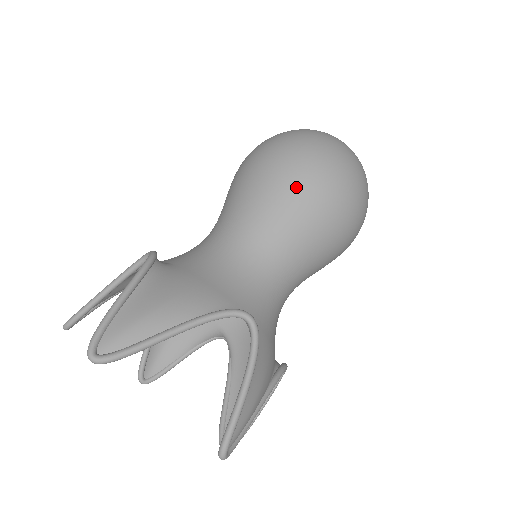
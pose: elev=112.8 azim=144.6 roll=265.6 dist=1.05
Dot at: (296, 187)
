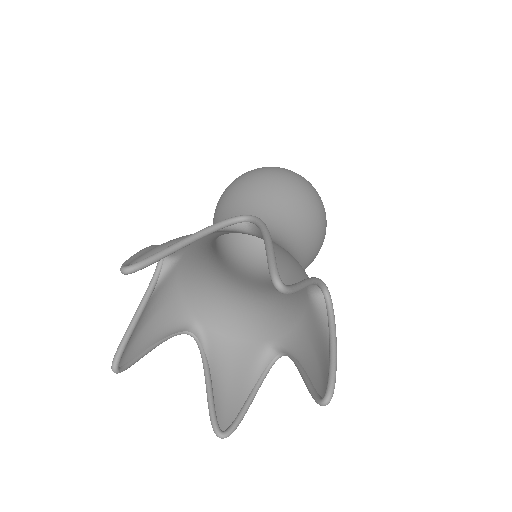
Dot at: (248, 183)
